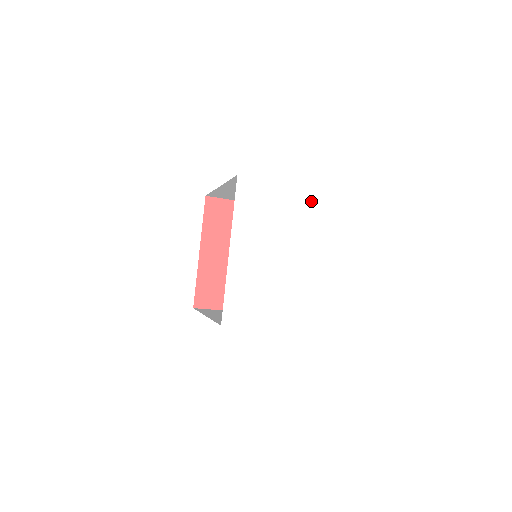
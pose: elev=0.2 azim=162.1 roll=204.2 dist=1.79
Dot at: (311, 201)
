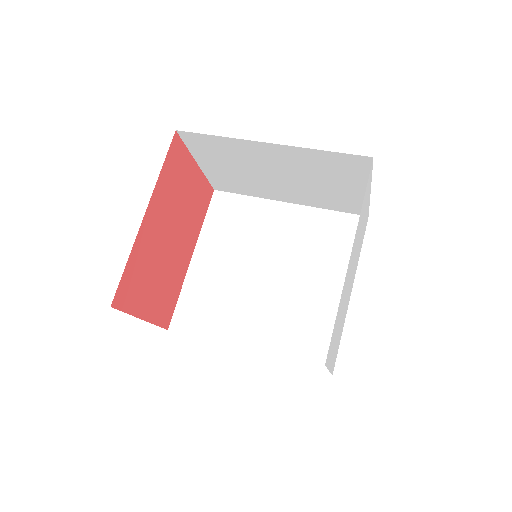
Dot at: (366, 220)
